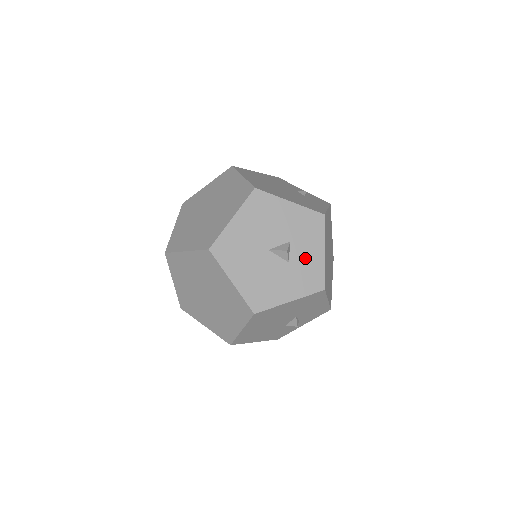
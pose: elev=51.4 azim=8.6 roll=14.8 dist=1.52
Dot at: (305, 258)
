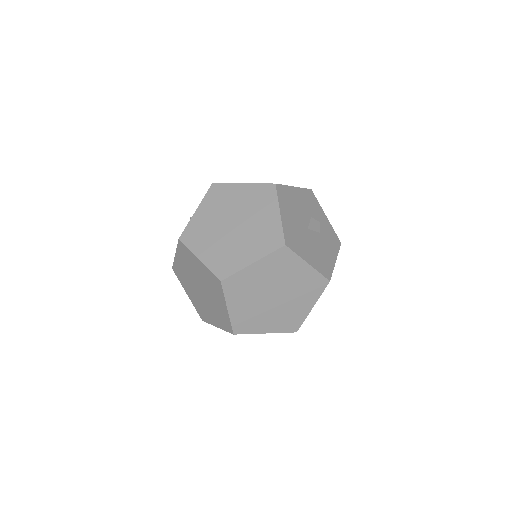
Dot at: (323, 226)
